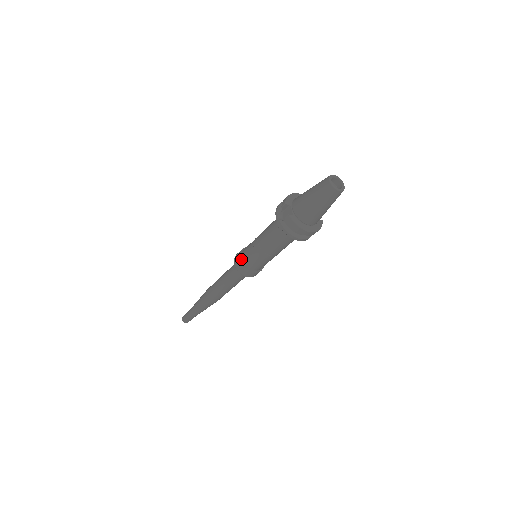
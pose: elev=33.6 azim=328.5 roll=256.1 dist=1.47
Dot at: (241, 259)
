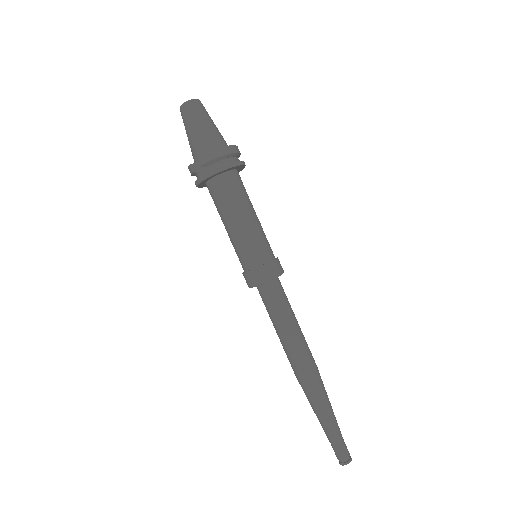
Dot at: (249, 271)
